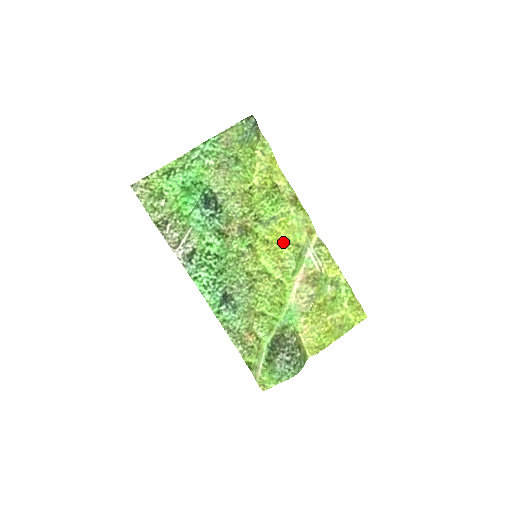
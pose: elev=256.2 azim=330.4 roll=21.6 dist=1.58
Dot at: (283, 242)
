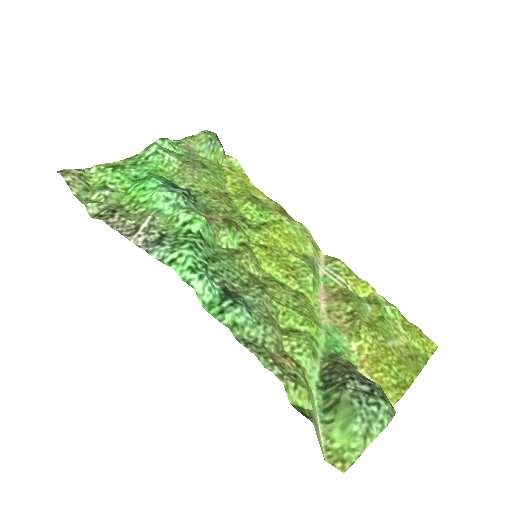
Dot at: (285, 250)
